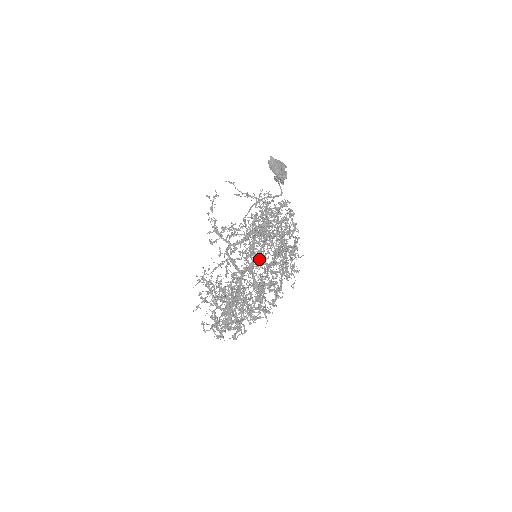
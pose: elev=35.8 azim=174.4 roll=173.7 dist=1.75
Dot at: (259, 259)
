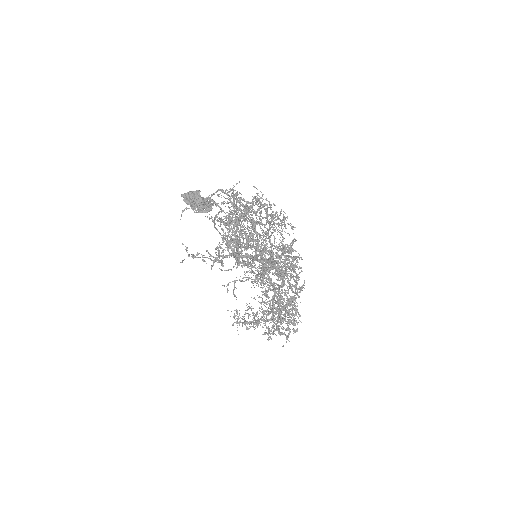
Dot at: (257, 275)
